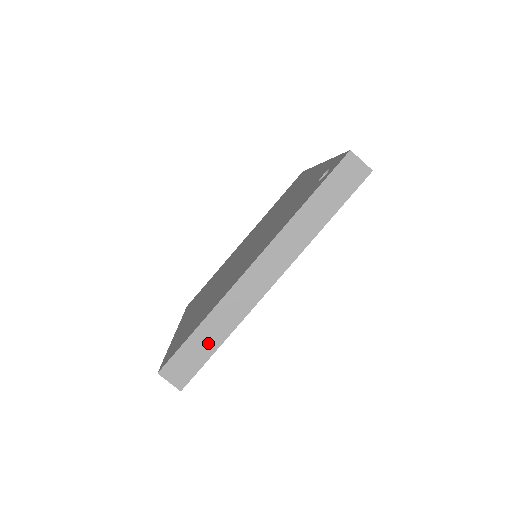
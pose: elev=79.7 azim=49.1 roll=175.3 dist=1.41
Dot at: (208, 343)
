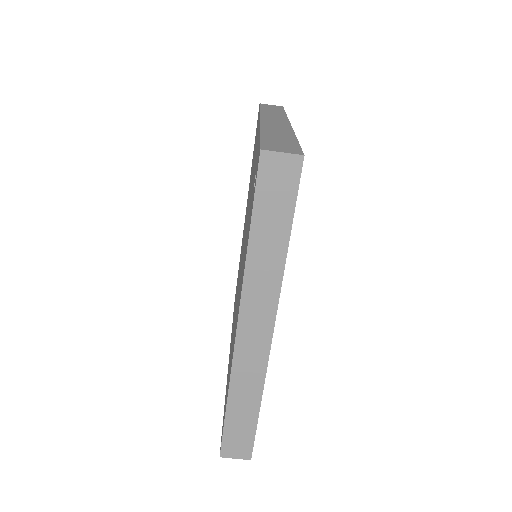
Dot at: (246, 415)
